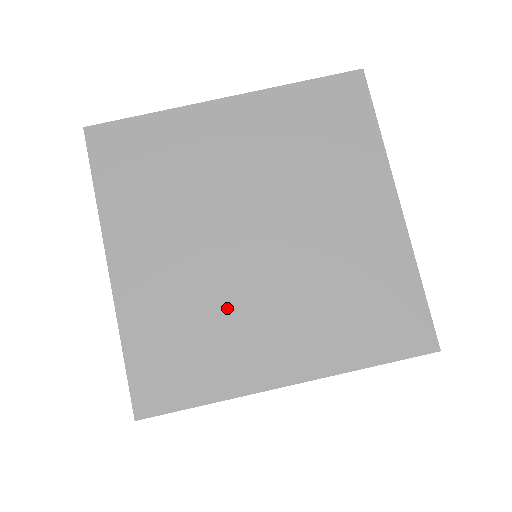
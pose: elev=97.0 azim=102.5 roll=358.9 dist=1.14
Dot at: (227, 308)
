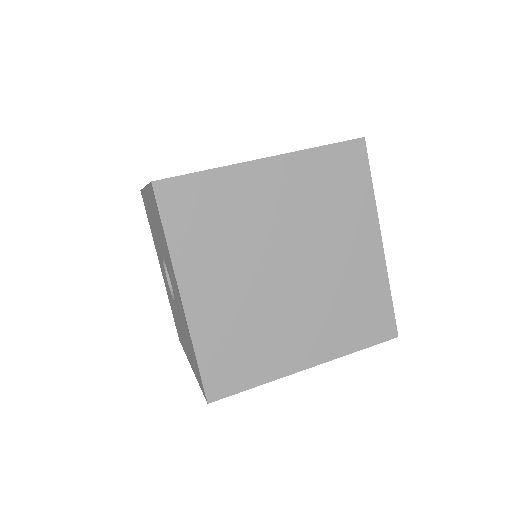
Dot at: (269, 321)
